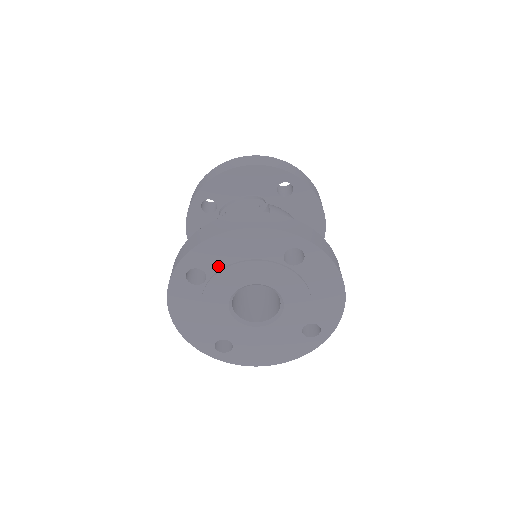
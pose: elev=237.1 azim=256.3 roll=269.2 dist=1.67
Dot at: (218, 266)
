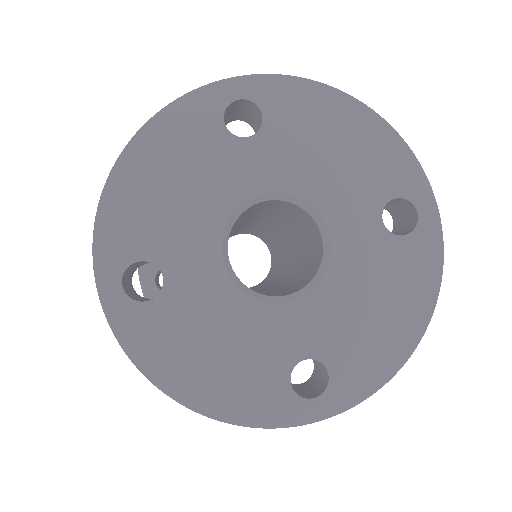
Dot at: (290, 132)
